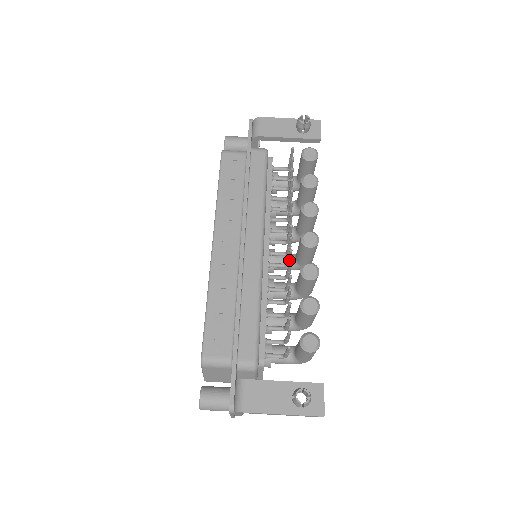
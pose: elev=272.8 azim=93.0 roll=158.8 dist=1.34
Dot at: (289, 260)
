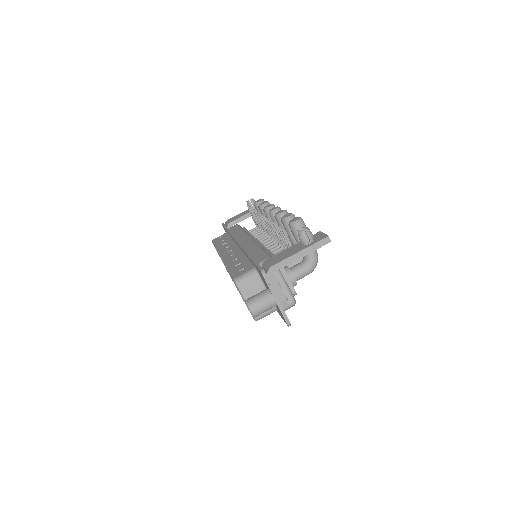
Dot at: occluded
